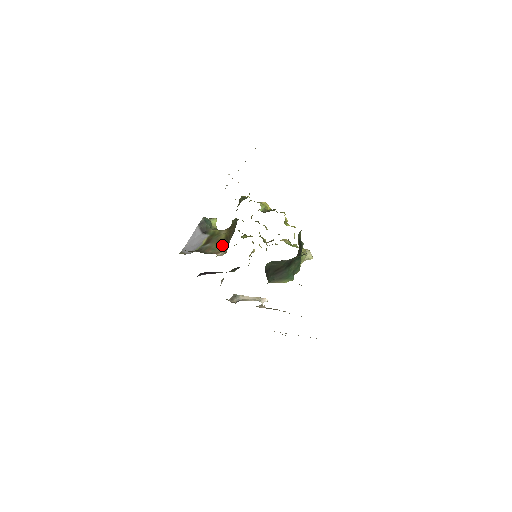
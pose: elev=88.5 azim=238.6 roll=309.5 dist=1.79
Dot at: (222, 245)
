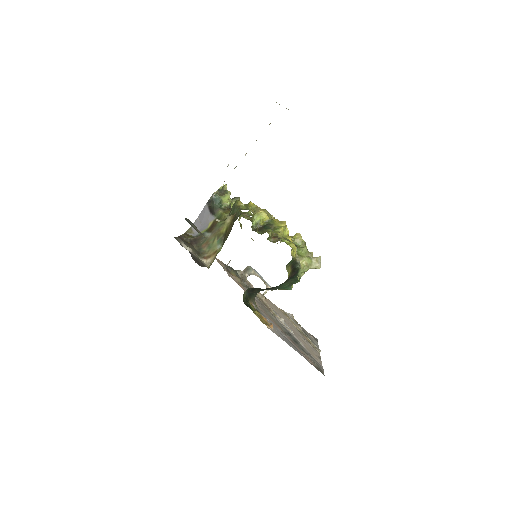
Dot at: (218, 244)
